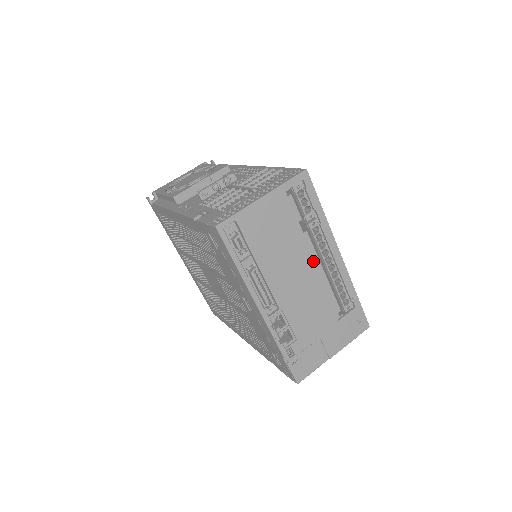
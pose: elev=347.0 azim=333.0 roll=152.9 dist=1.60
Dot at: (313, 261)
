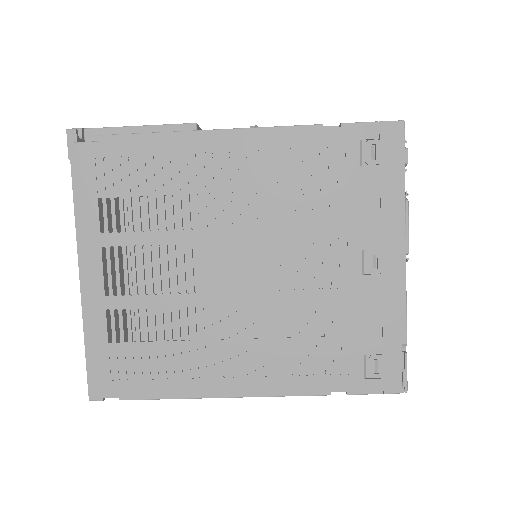
Dot at: occluded
